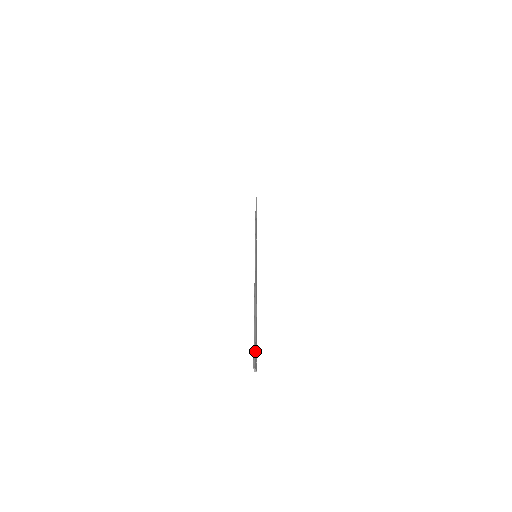
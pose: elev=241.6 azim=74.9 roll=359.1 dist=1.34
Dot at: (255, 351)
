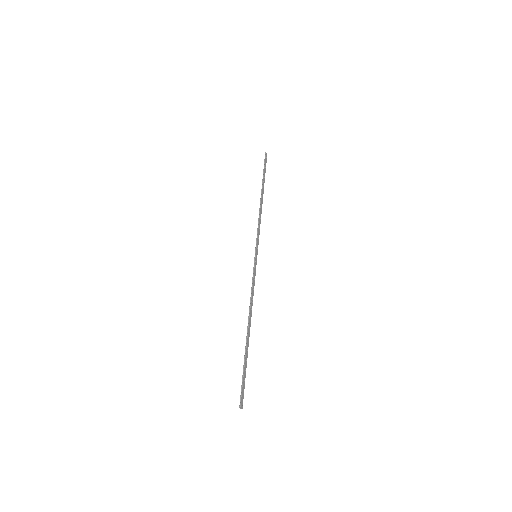
Dot at: (242, 389)
